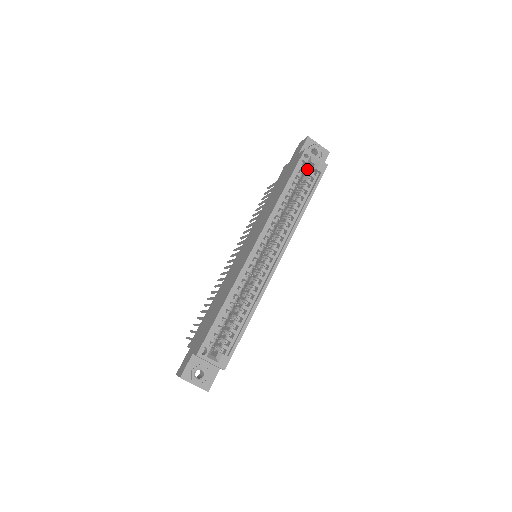
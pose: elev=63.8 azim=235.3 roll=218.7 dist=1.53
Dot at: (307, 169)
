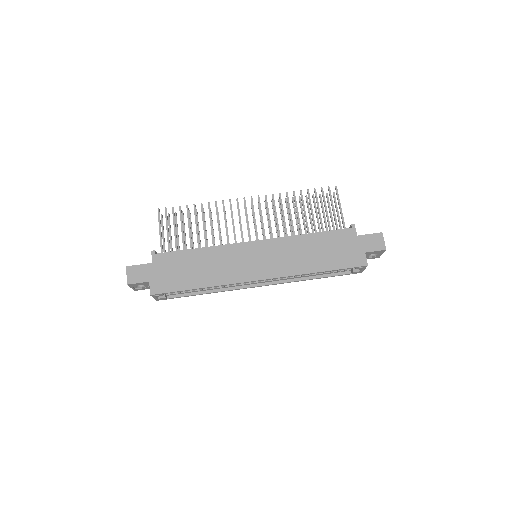
Dot at: occluded
